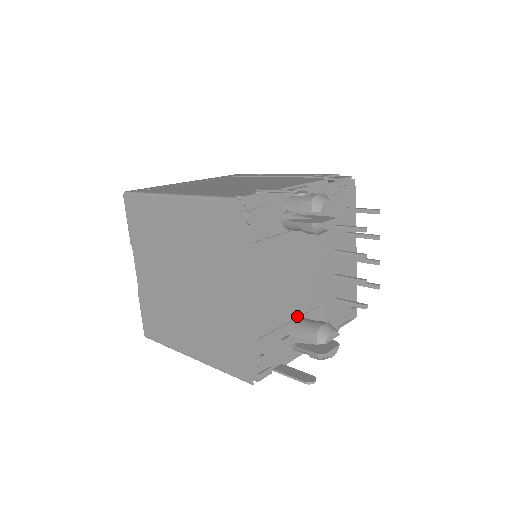
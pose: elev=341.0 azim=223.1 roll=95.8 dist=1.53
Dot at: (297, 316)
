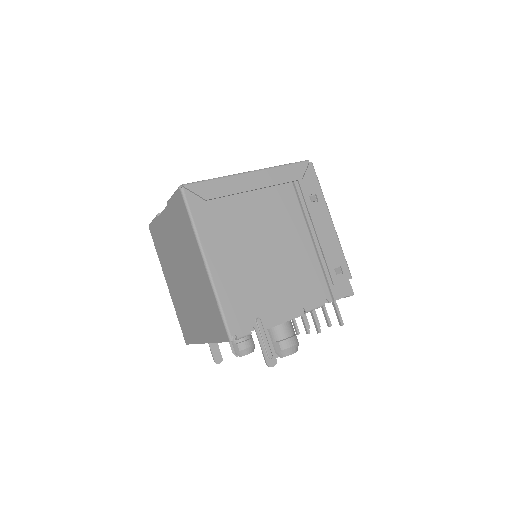
Dot at: occluded
